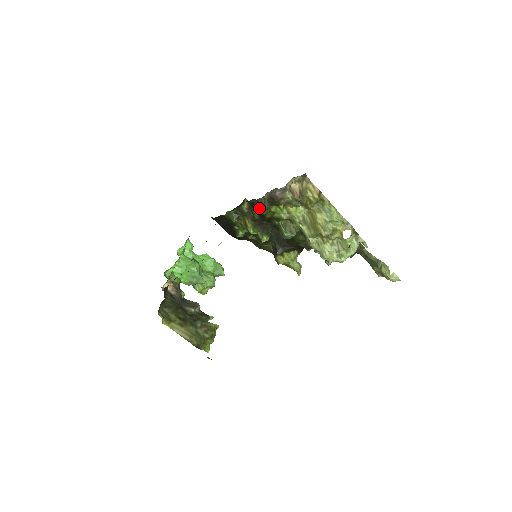
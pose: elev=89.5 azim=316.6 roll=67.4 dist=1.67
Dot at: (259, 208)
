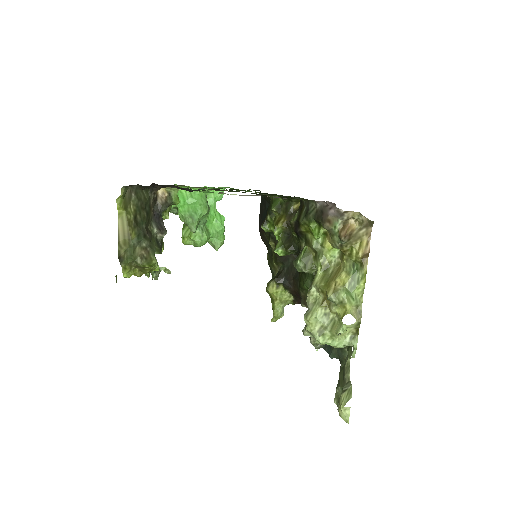
Dot at: (303, 213)
